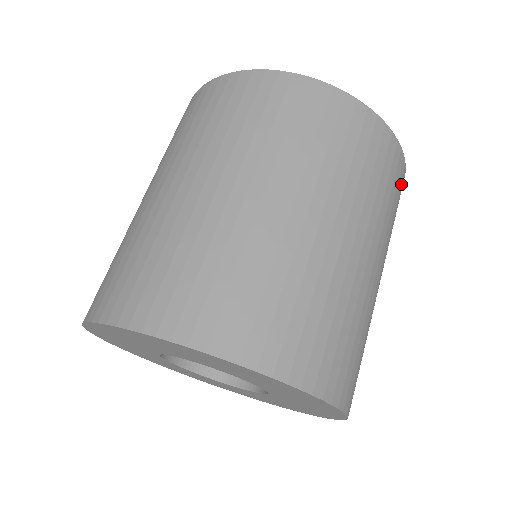
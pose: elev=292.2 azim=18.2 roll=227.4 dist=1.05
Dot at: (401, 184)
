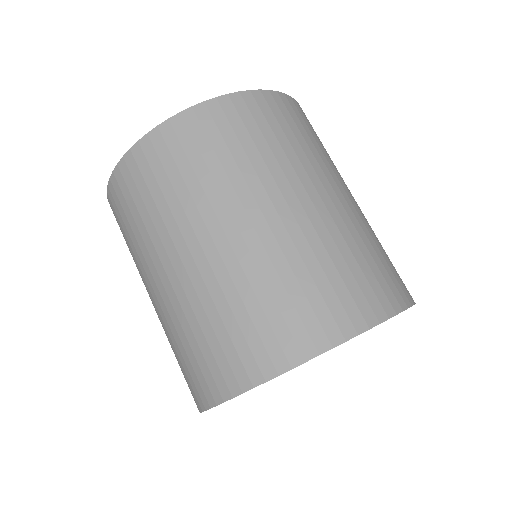
Dot at: occluded
